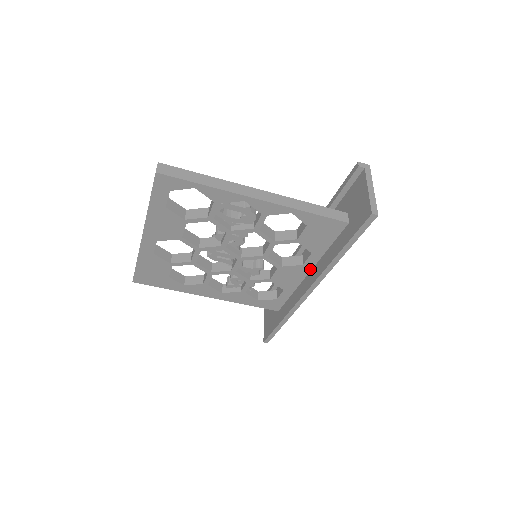
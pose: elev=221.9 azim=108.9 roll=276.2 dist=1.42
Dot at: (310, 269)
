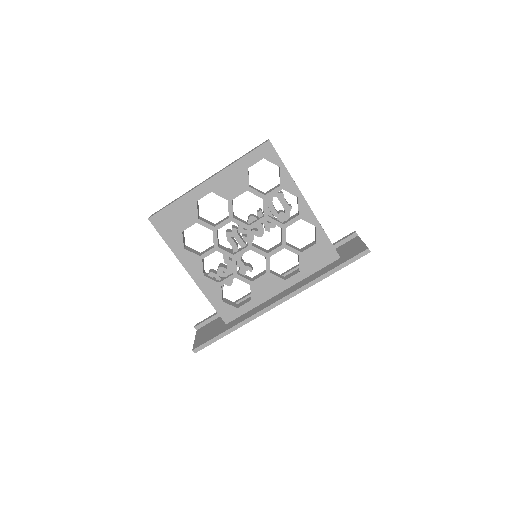
Dot at: (286, 288)
